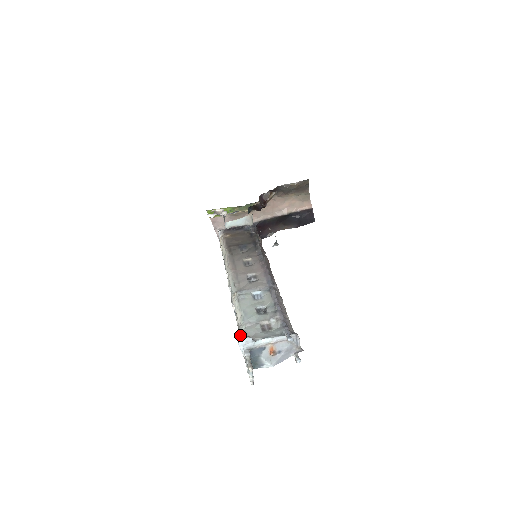
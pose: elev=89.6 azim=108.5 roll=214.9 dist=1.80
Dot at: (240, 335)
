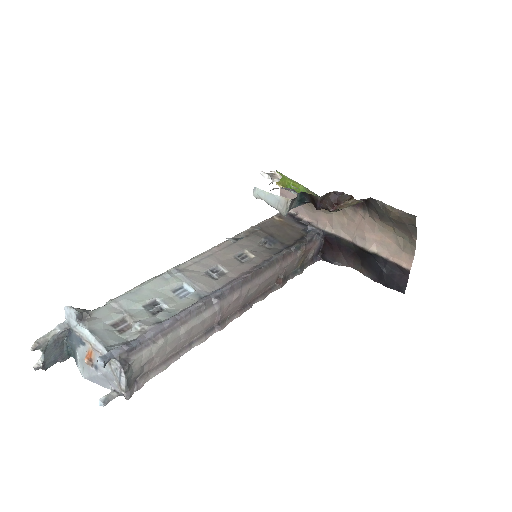
Dot at: (98, 307)
